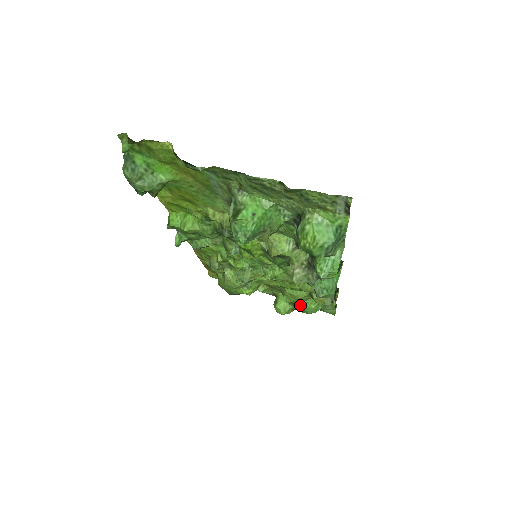
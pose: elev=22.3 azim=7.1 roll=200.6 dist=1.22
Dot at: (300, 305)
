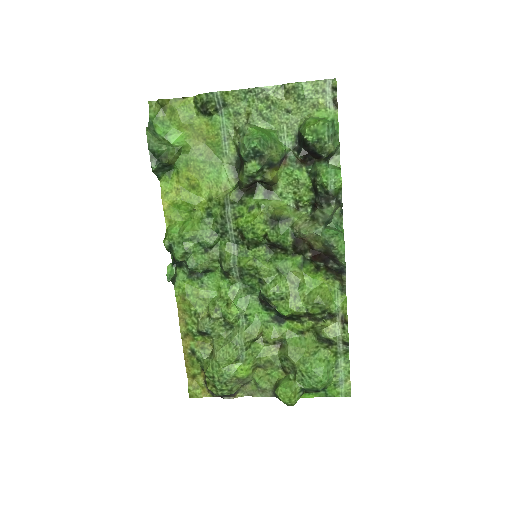
Dot at: (308, 364)
